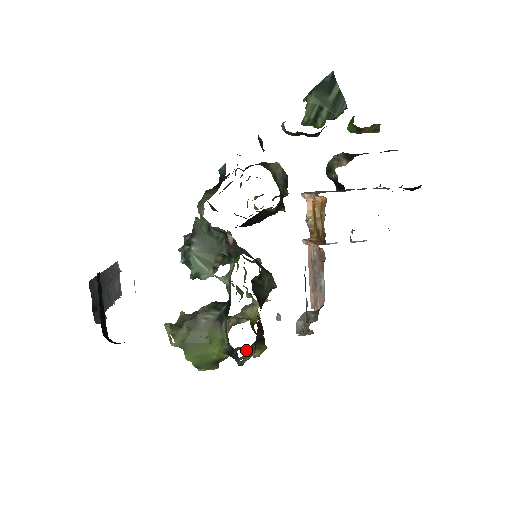
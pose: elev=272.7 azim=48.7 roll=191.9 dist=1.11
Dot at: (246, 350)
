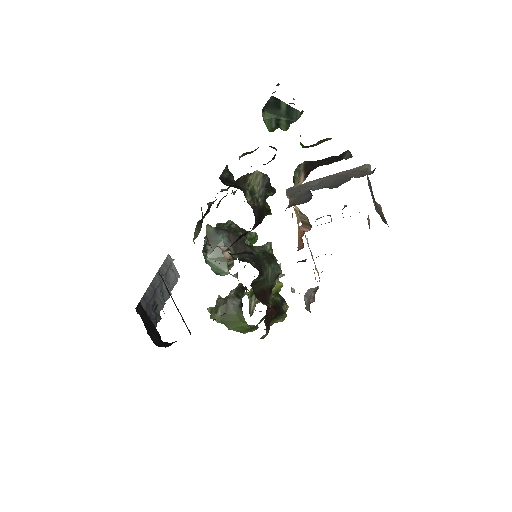
Dot at: occluded
